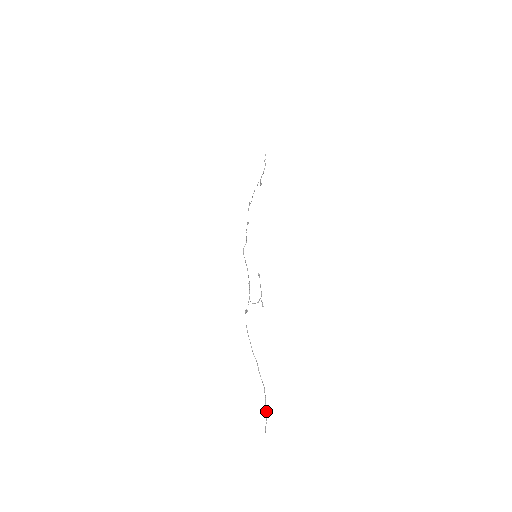
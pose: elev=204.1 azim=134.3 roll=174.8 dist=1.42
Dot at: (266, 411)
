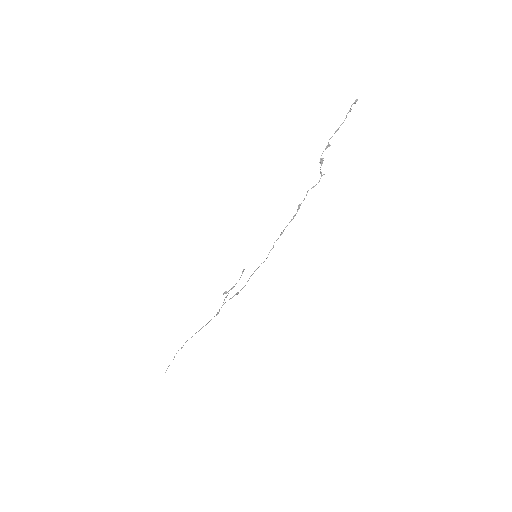
Dot at: occluded
